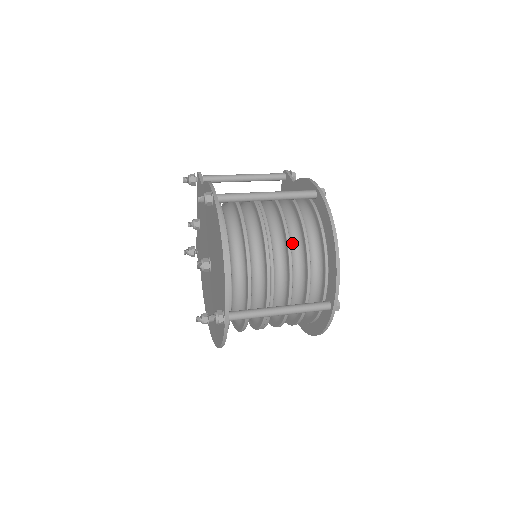
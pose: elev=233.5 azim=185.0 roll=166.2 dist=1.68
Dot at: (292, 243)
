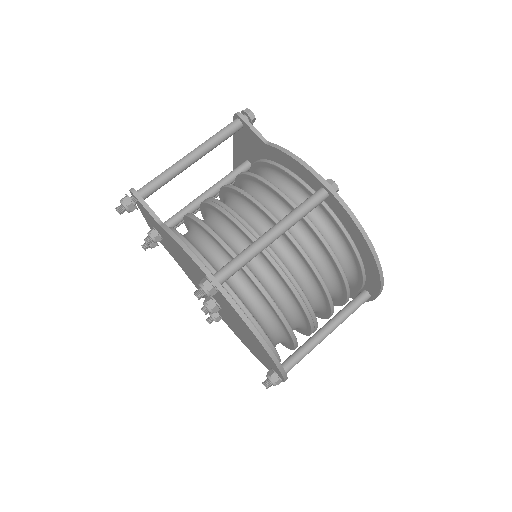
Dot at: (319, 268)
